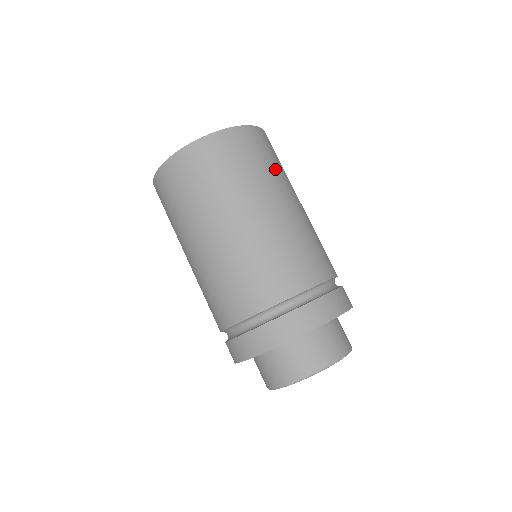
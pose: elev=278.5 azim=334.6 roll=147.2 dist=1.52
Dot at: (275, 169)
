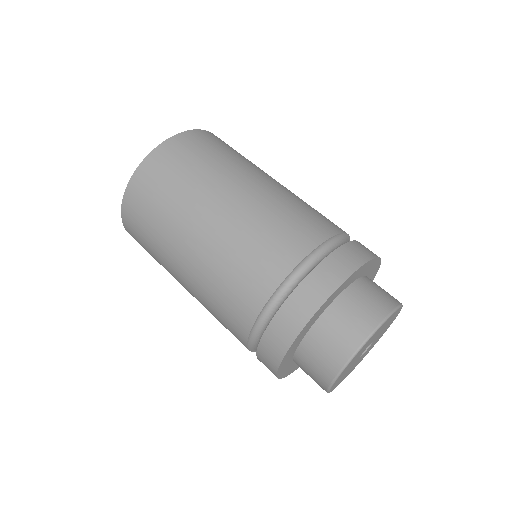
Dot at: occluded
